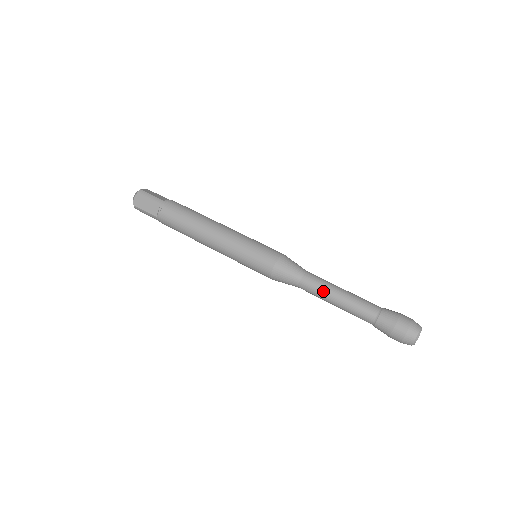
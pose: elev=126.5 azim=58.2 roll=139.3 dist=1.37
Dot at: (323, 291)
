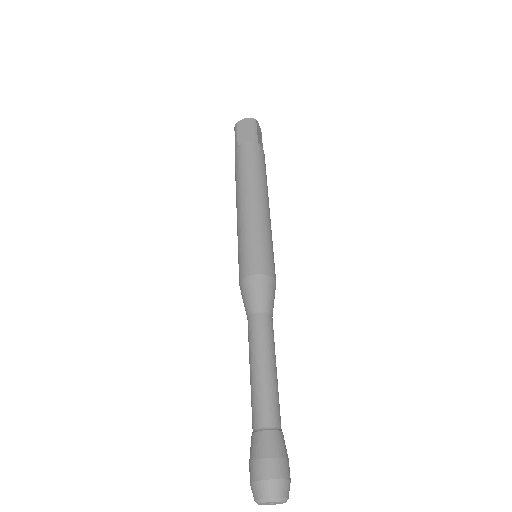
Dot at: (259, 344)
